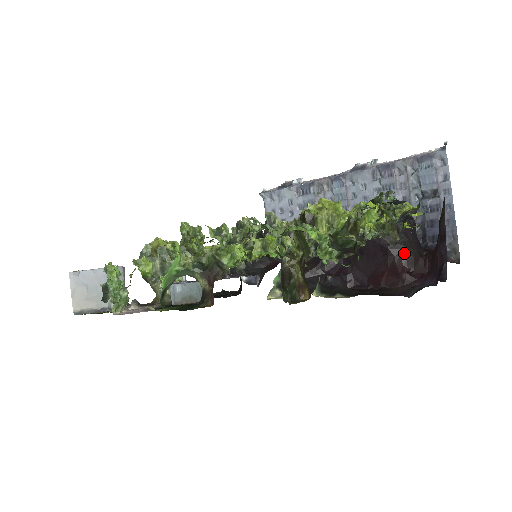
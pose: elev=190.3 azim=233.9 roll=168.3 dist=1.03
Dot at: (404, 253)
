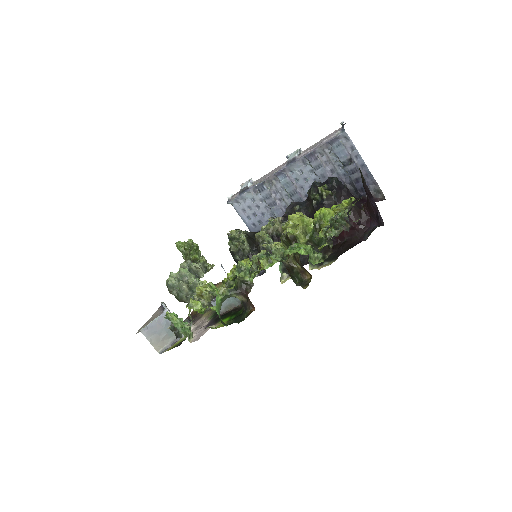
Dot at: occluded
